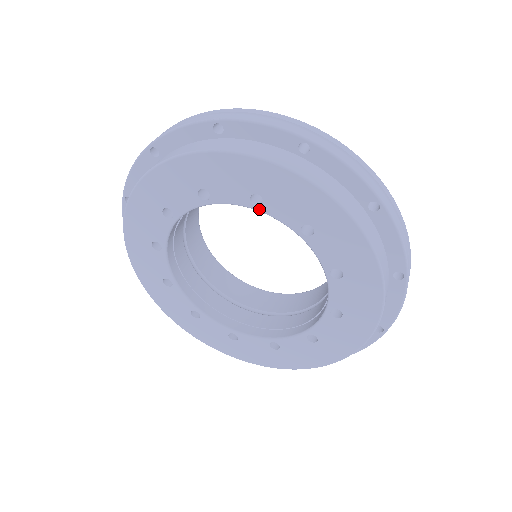
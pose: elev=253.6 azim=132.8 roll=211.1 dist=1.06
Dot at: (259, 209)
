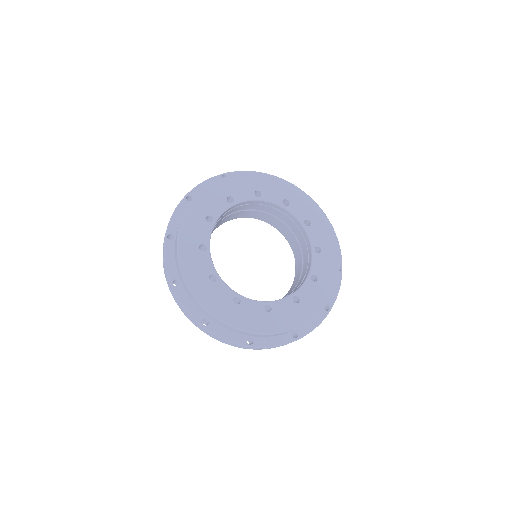
Dot at: (286, 207)
